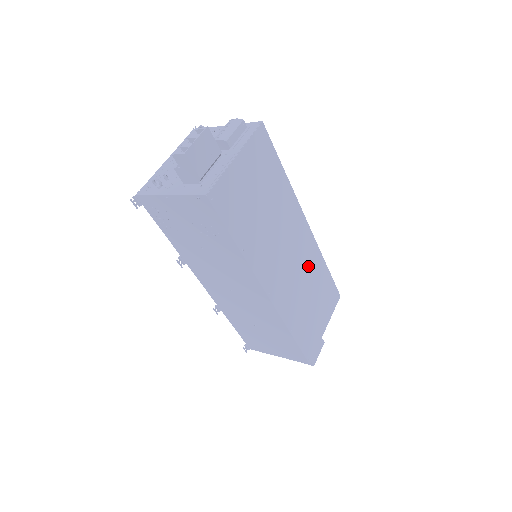
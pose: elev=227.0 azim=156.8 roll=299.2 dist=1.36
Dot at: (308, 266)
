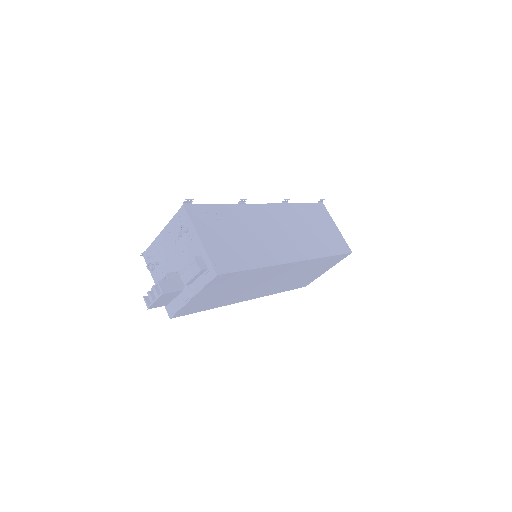
Dot at: (299, 270)
